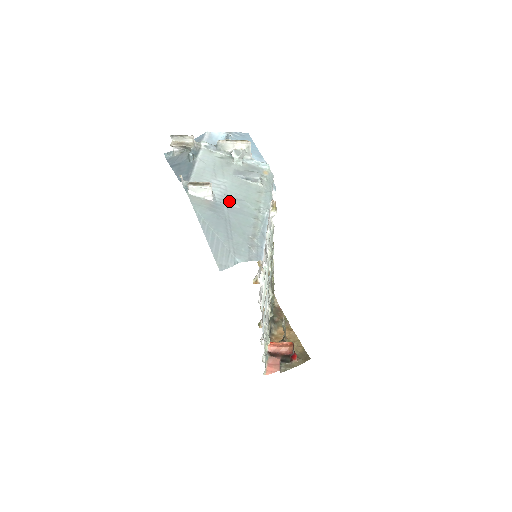
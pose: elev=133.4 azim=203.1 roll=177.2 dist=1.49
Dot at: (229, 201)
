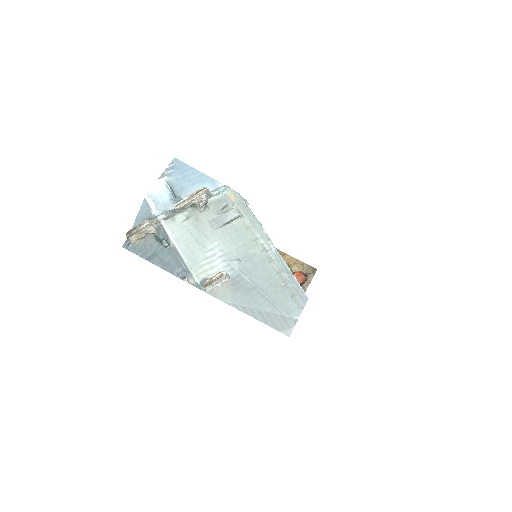
Dot at: (239, 265)
